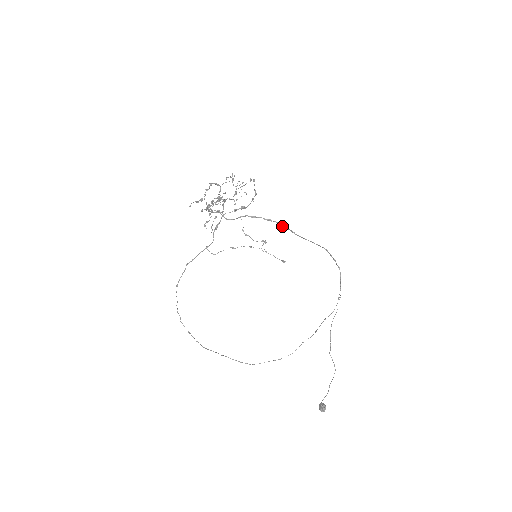
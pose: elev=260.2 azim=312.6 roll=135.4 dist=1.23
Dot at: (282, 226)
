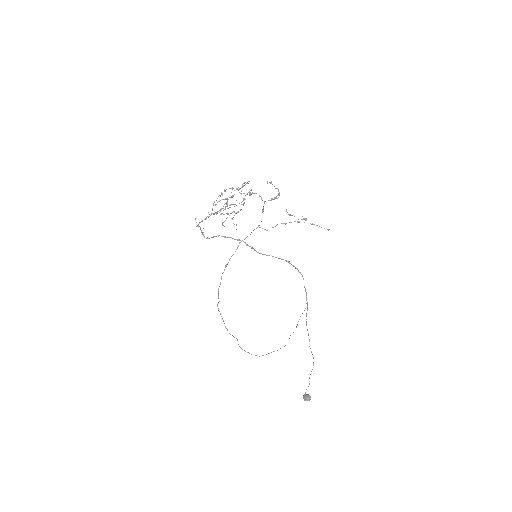
Dot at: (247, 245)
